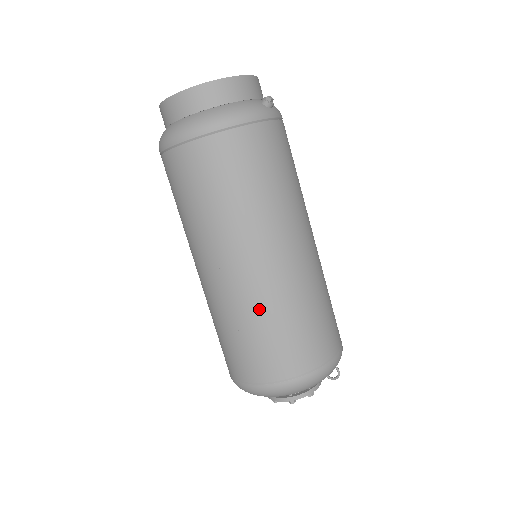
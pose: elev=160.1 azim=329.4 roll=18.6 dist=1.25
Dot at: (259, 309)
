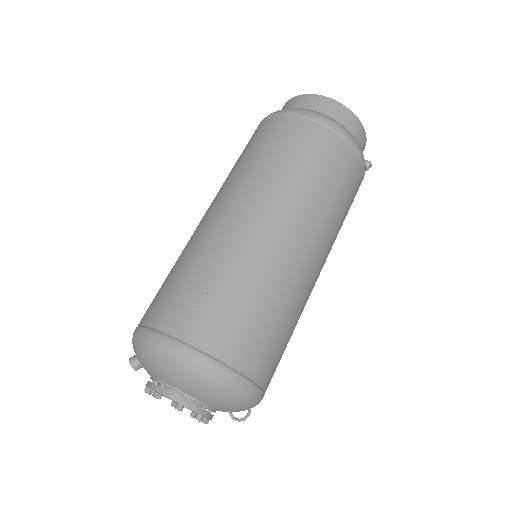
Dot at: (256, 274)
